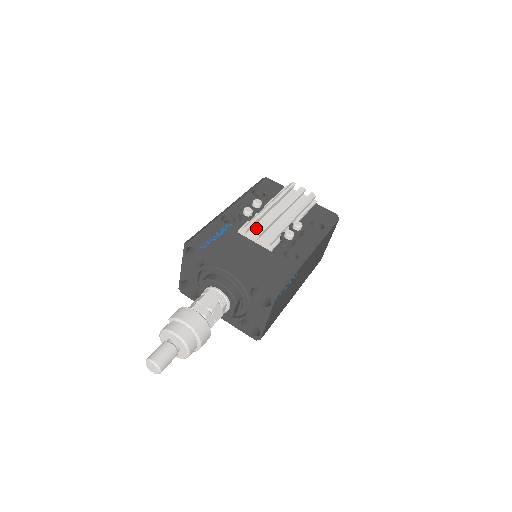
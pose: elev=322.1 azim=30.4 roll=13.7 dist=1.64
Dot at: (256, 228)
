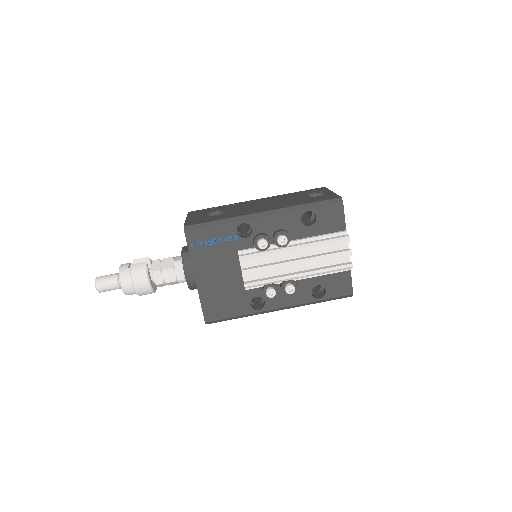
Dot at: (256, 260)
